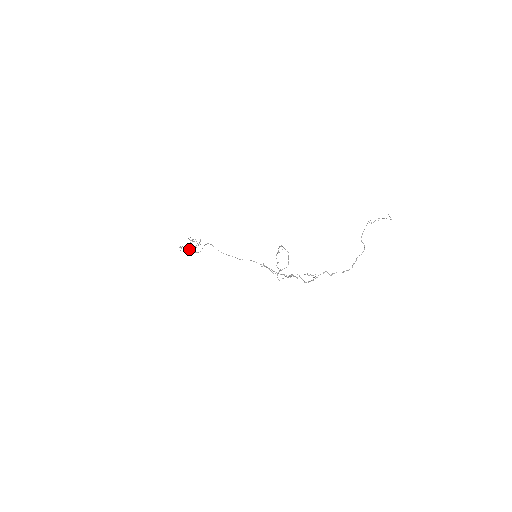
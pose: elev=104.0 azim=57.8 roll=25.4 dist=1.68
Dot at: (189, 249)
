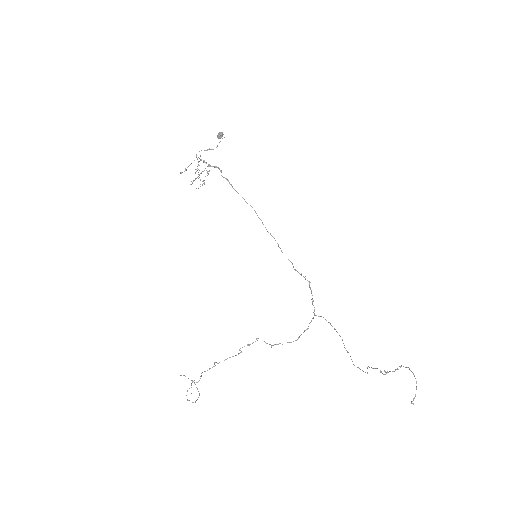
Dot at: occluded
